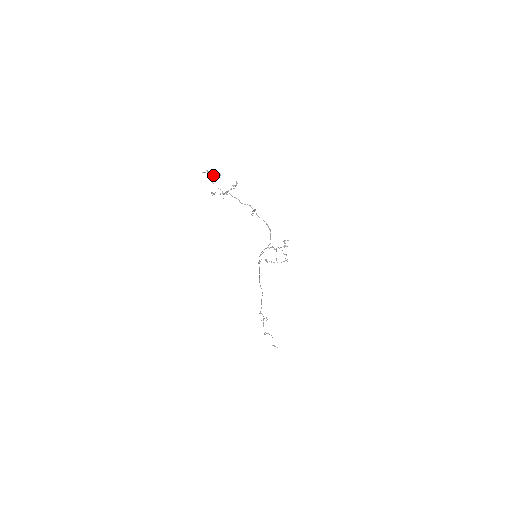
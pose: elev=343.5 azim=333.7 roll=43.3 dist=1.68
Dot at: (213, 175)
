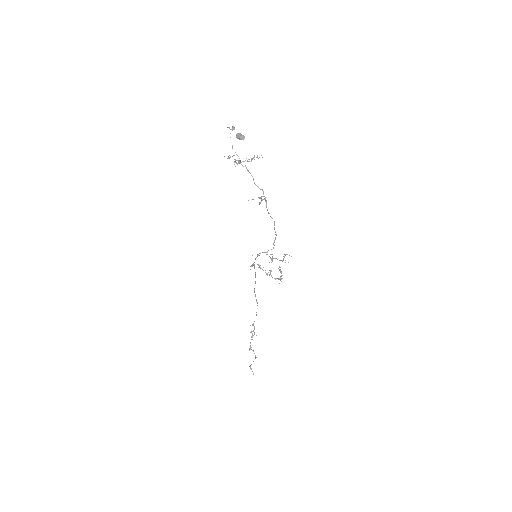
Dot at: (236, 135)
